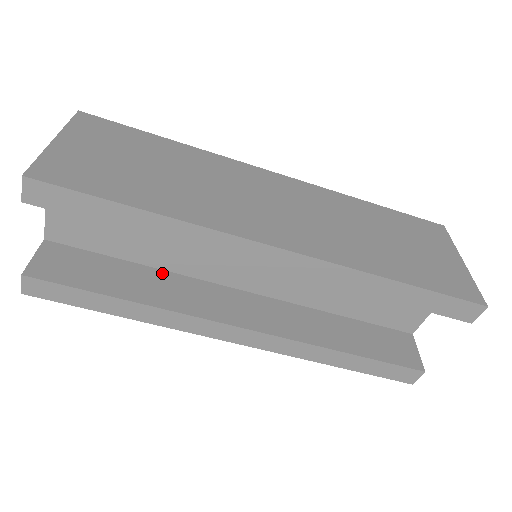
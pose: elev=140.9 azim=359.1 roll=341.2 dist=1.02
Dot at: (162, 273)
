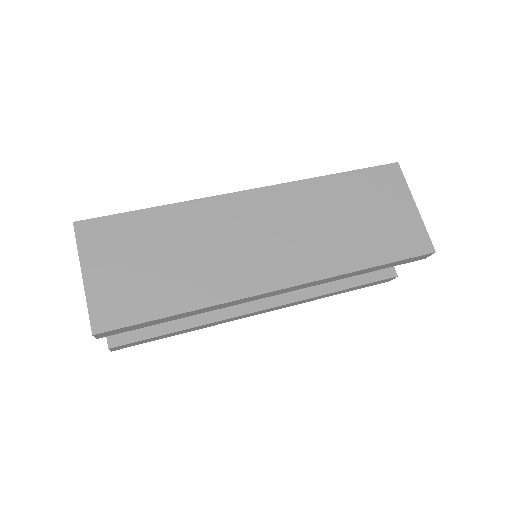
Dot at: occluded
